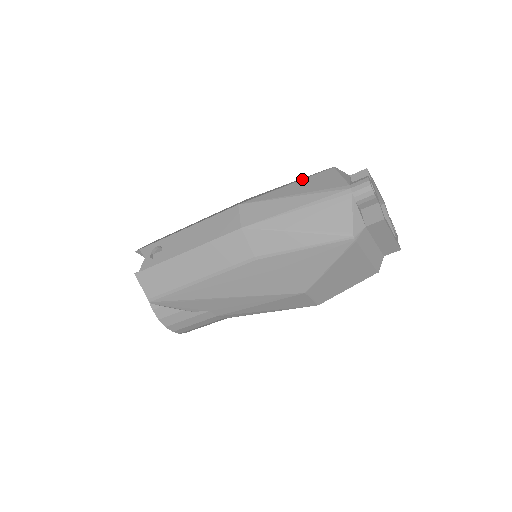
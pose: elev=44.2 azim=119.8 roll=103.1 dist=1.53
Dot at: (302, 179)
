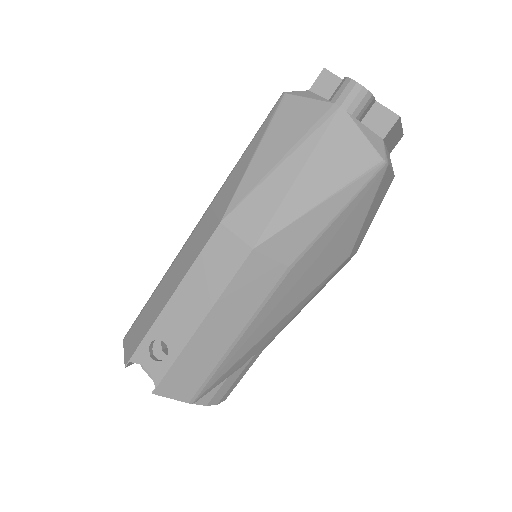
Dot at: (264, 135)
